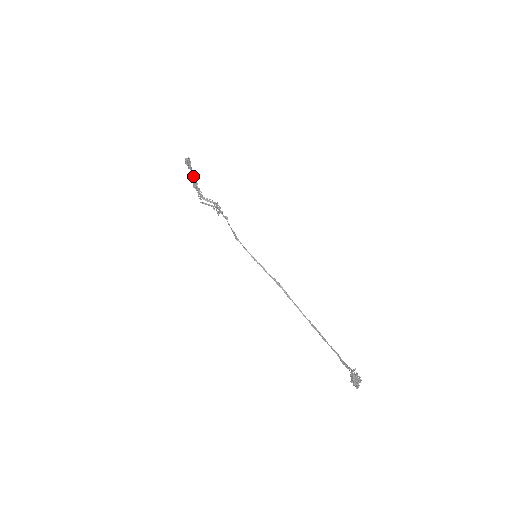
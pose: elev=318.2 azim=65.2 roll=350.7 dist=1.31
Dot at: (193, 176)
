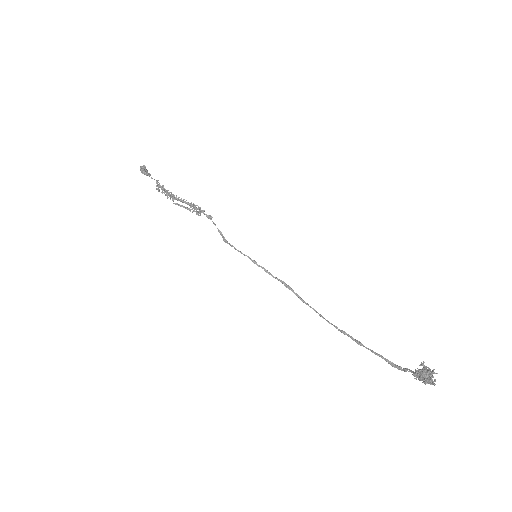
Dot at: (156, 180)
